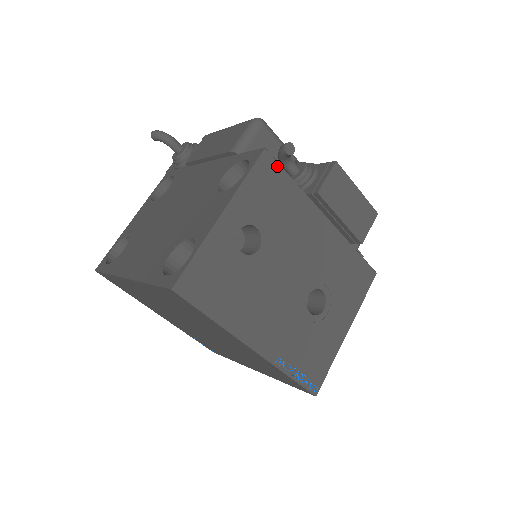
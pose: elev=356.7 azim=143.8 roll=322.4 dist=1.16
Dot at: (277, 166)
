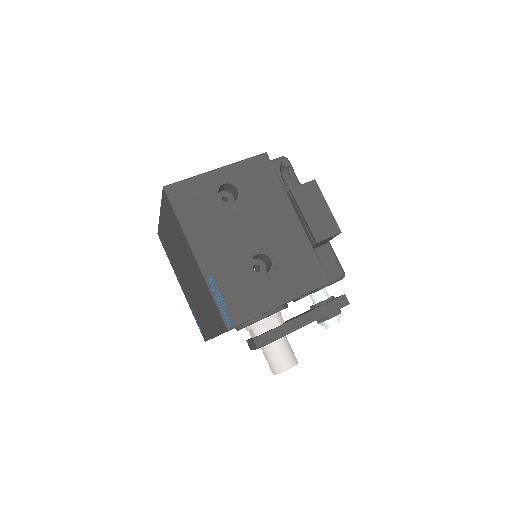
Dot at: (270, 166)
